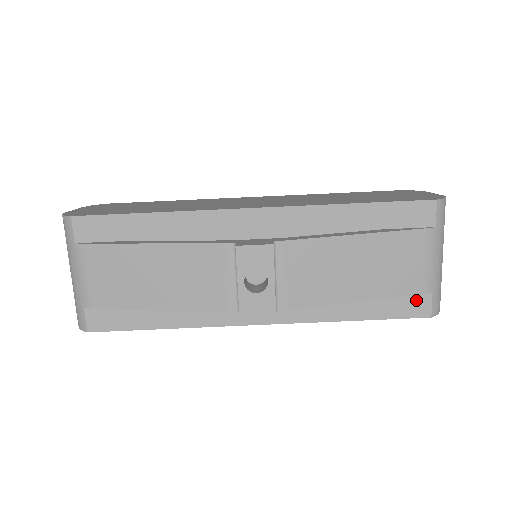
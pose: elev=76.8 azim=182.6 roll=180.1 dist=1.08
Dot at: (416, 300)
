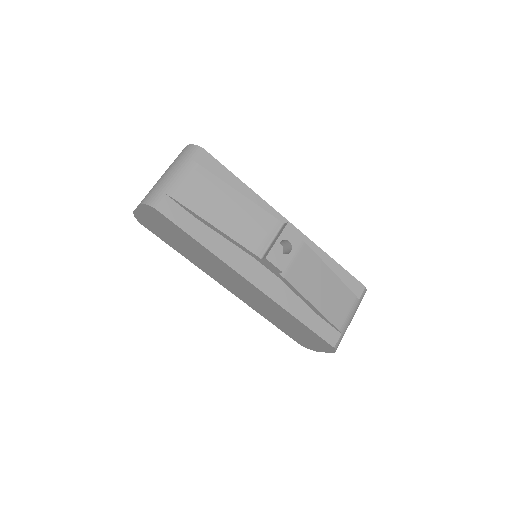
Dot at: (332, 332)
